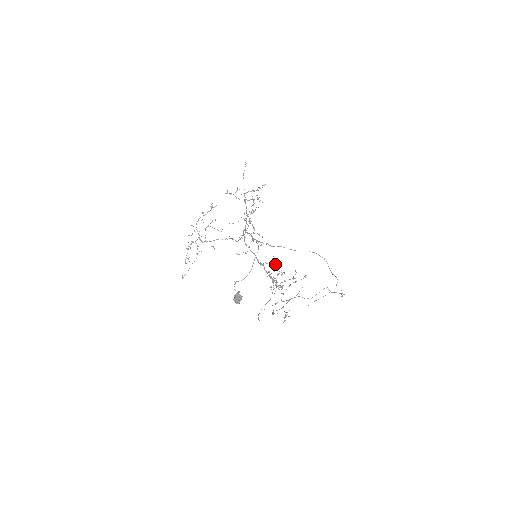
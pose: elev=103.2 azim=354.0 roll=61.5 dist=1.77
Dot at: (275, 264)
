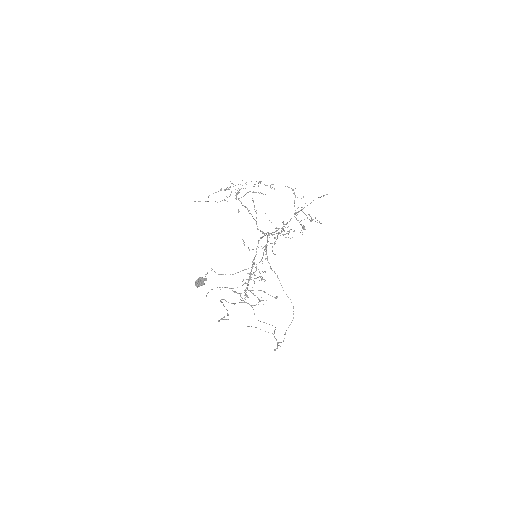
Dot at: occluded
